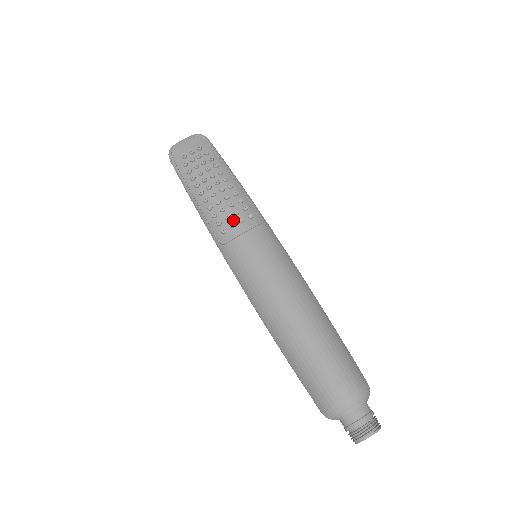
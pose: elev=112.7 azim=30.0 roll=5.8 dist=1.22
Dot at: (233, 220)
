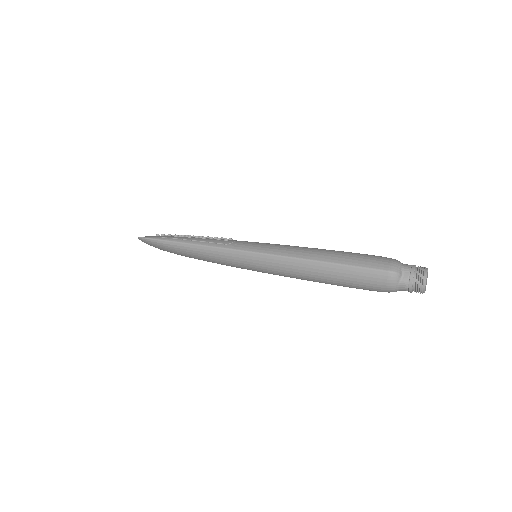
Dot at: occluded
